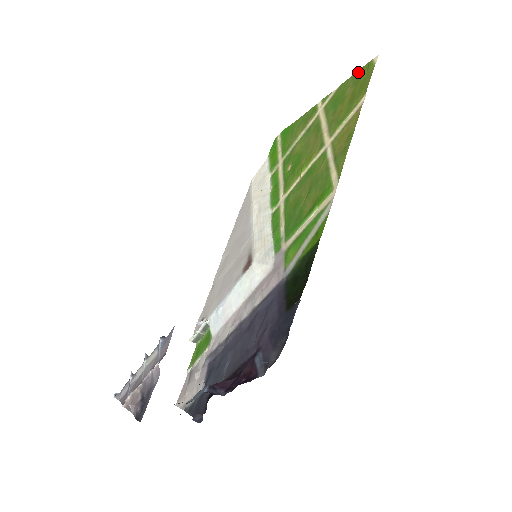
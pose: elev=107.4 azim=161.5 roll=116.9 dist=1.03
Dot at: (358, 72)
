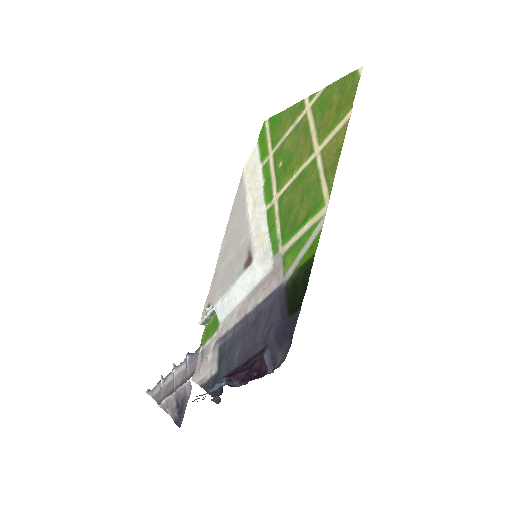
Dot at: (344, 79)
